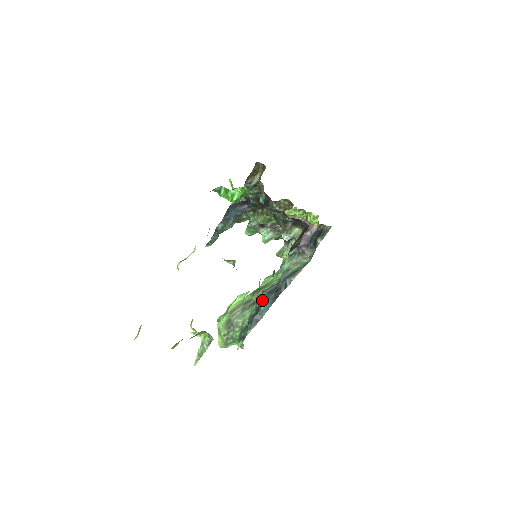
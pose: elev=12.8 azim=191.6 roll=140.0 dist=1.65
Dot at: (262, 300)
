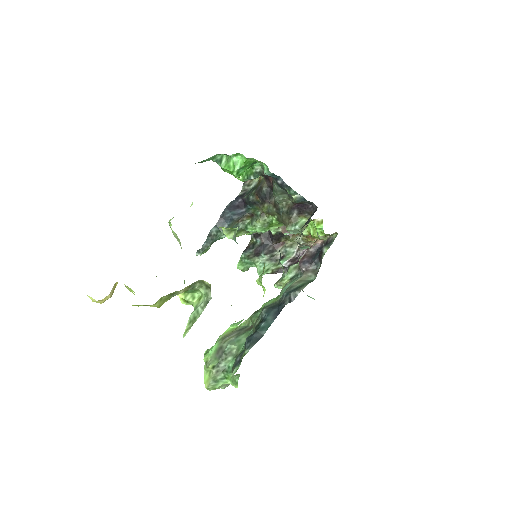
Dot at: (262, 317)
